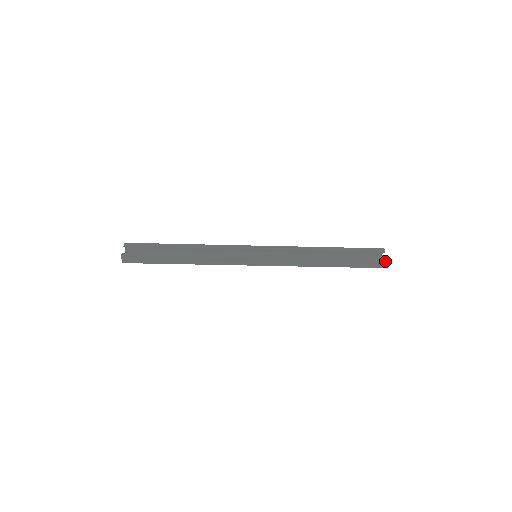
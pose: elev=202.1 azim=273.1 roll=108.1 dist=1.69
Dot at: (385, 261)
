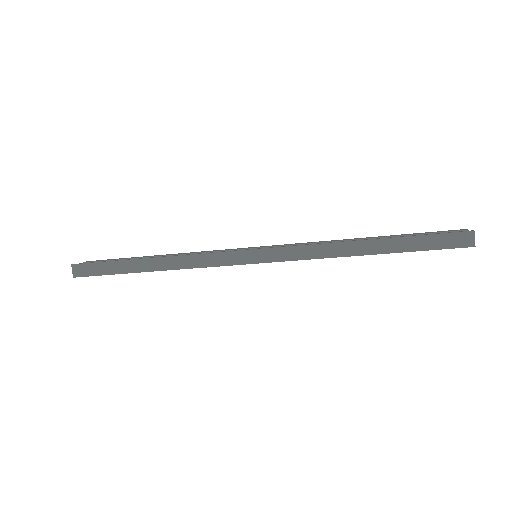
Dot at: occluded
